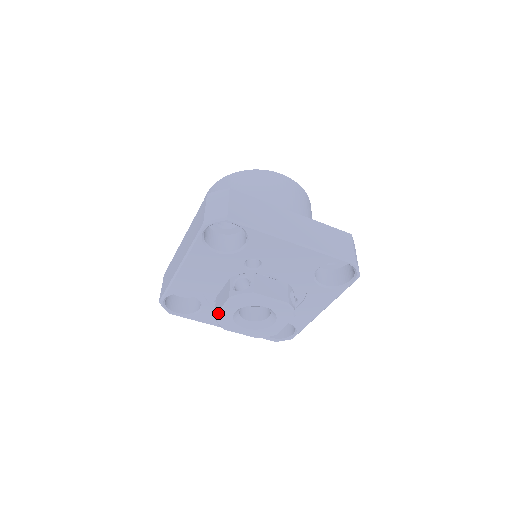
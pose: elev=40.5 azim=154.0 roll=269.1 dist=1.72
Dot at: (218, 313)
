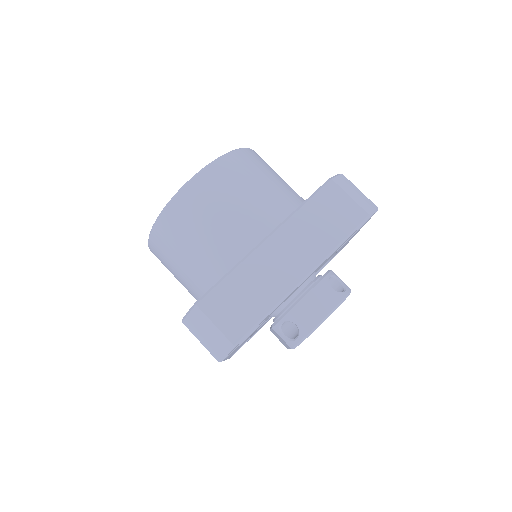
Dot at: occluded
